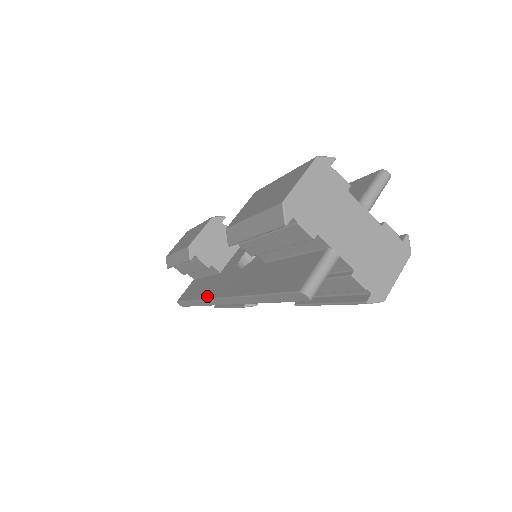
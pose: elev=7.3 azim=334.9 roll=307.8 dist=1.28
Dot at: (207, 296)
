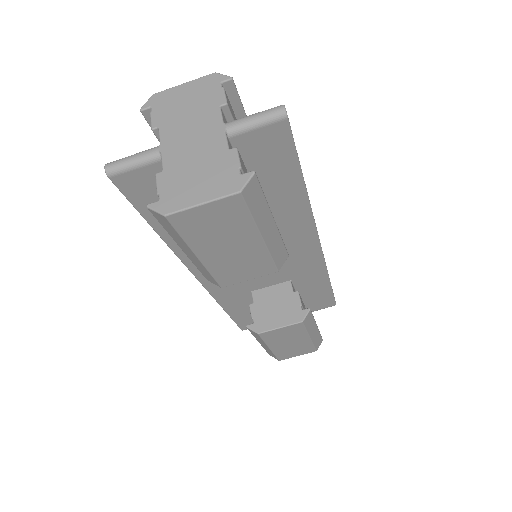
Dot at: occluded
